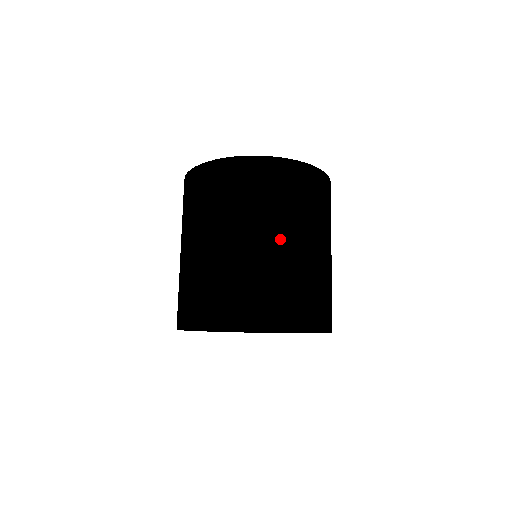
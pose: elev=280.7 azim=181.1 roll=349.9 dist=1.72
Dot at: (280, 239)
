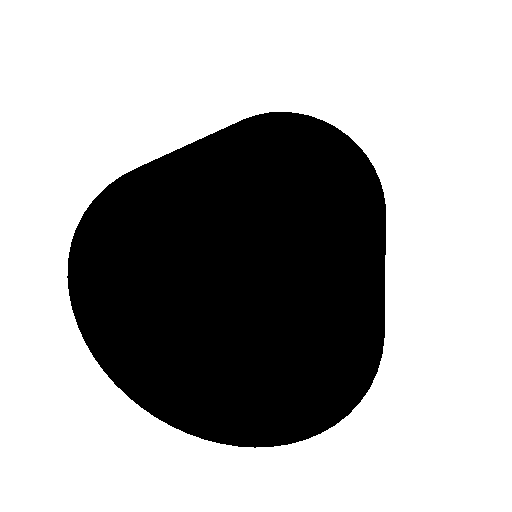
Dot at: (227, 130)
